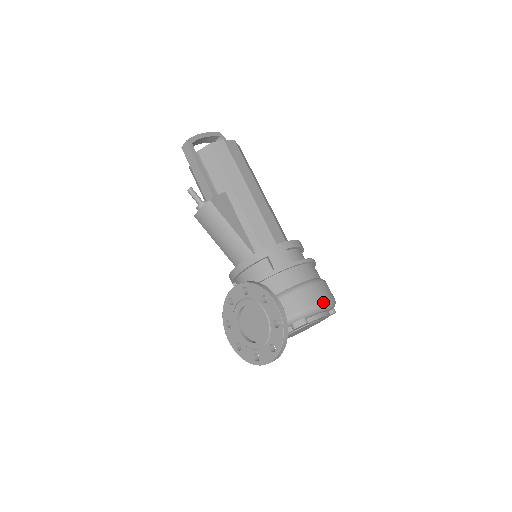
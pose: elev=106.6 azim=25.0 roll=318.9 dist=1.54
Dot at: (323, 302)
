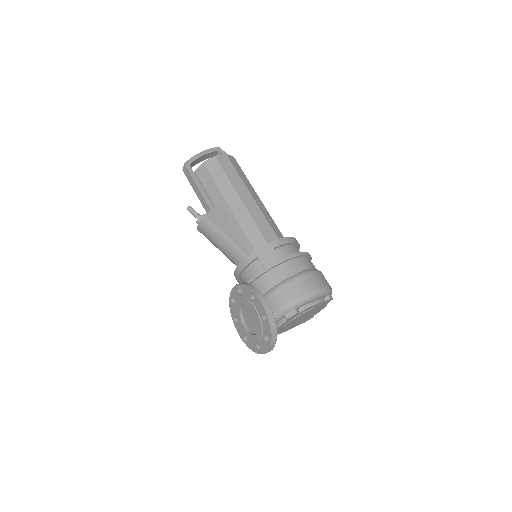
Dot at: (311, 292)
